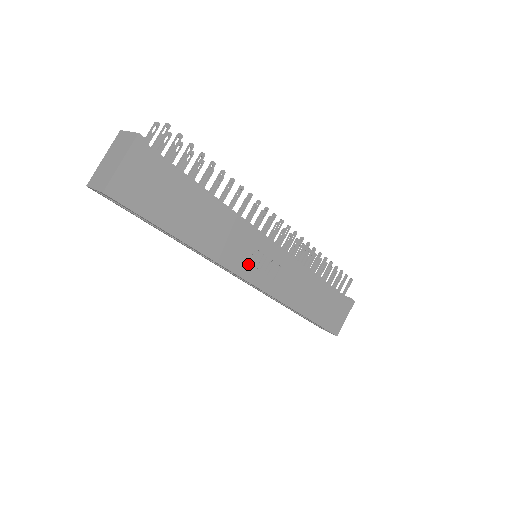
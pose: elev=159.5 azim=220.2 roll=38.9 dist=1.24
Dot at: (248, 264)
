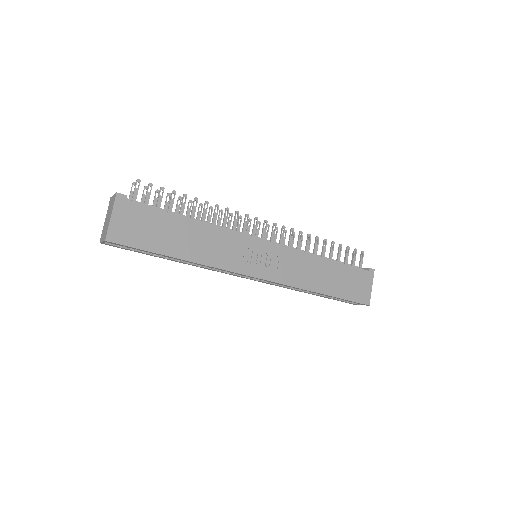
Dot at: (246, 263)
